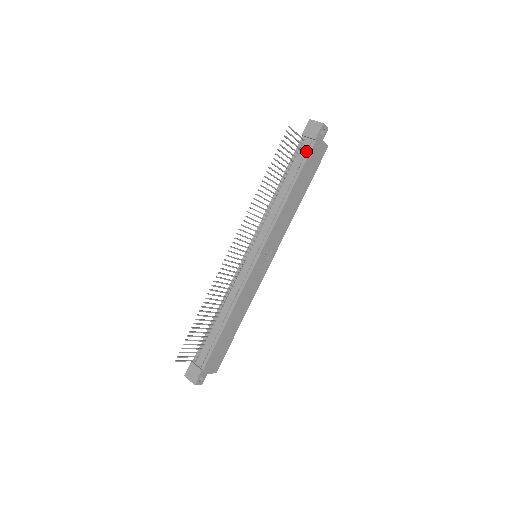
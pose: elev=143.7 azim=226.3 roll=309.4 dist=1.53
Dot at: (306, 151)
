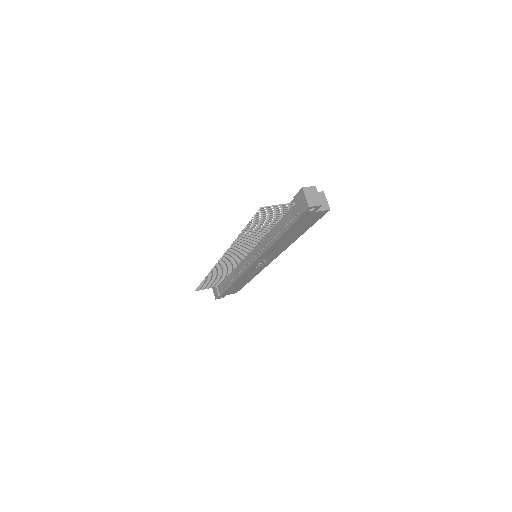
Dot at: (293, 217)
